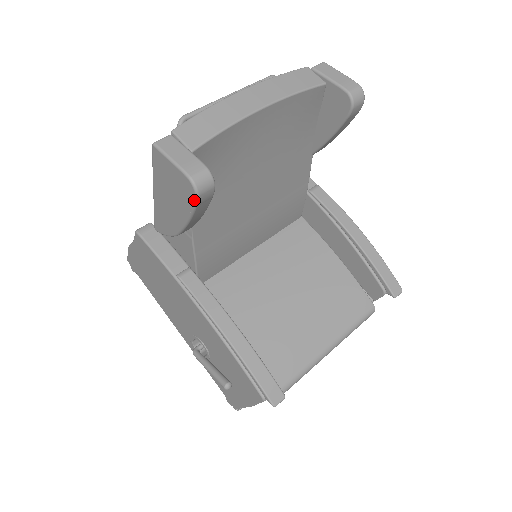
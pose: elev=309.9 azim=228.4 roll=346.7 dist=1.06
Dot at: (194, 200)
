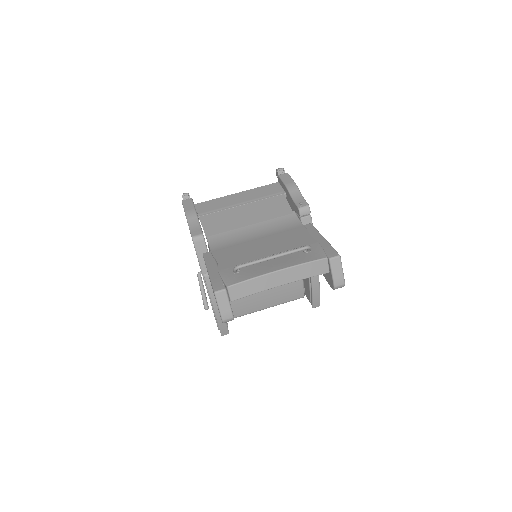
Dot at: occluded
